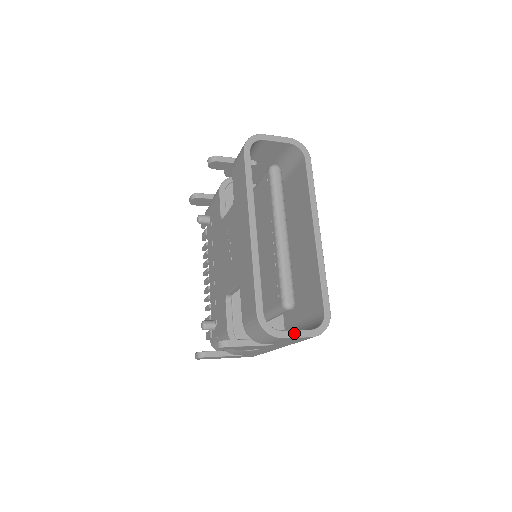
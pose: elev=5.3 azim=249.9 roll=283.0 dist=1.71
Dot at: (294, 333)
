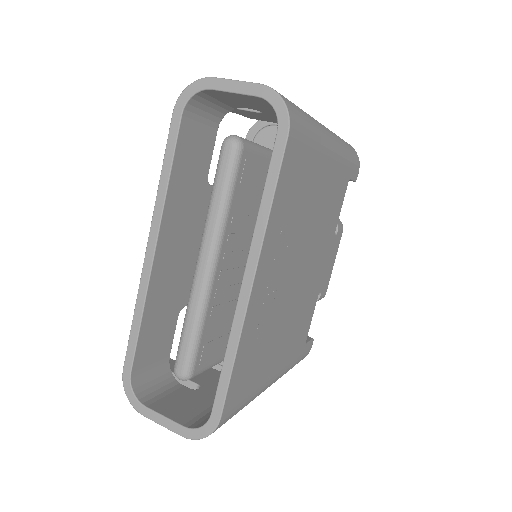
Dot at: (159, 418)
